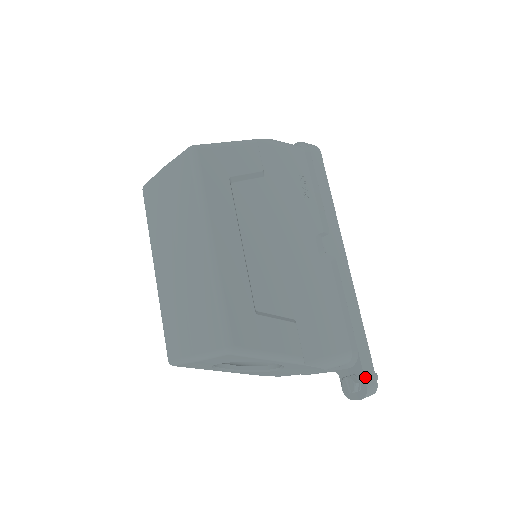
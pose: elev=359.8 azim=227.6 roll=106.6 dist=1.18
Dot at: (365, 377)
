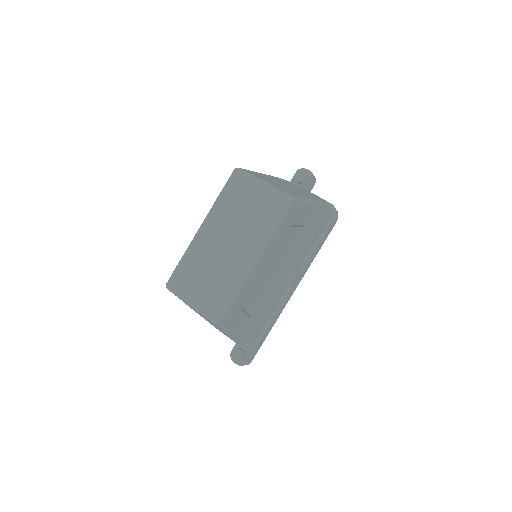
Dot at: (250, 357)
